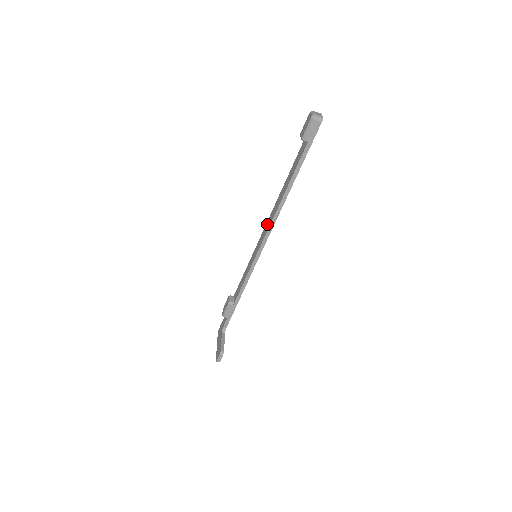
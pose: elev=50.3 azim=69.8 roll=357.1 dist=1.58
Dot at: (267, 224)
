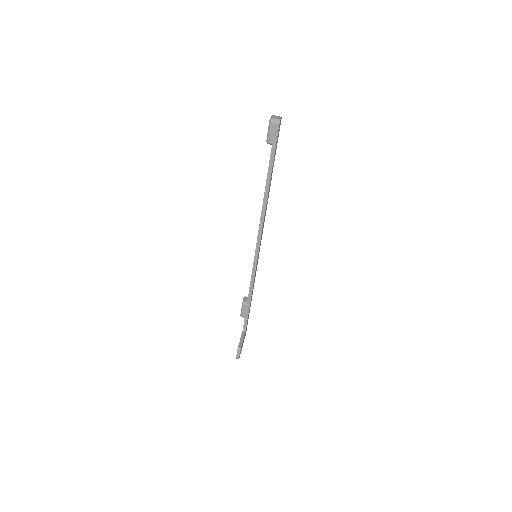
Dot at: occluded
